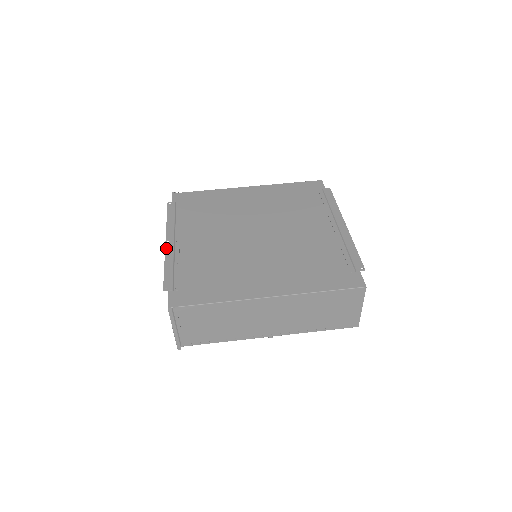
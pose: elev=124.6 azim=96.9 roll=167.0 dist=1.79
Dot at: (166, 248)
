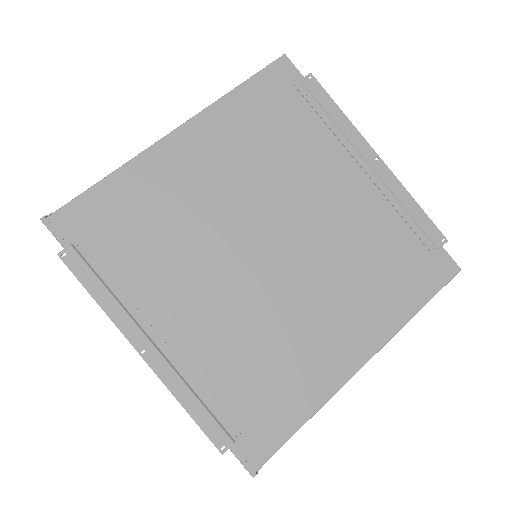
Dot at: (153, 369)
